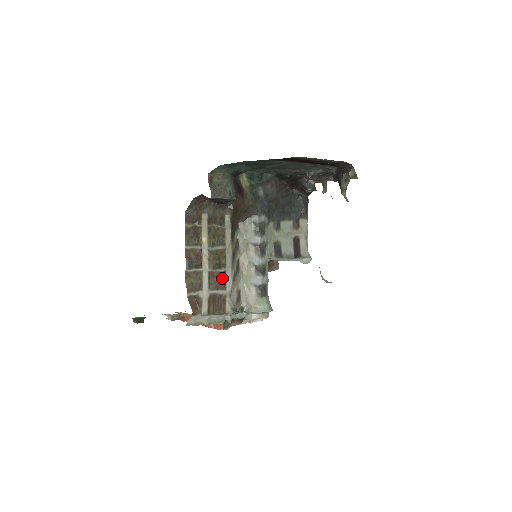
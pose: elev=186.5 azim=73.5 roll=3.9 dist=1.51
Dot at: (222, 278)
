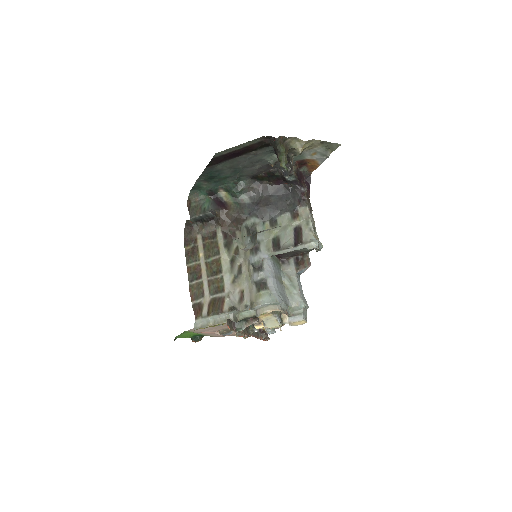
Dot at: (220, 283)
